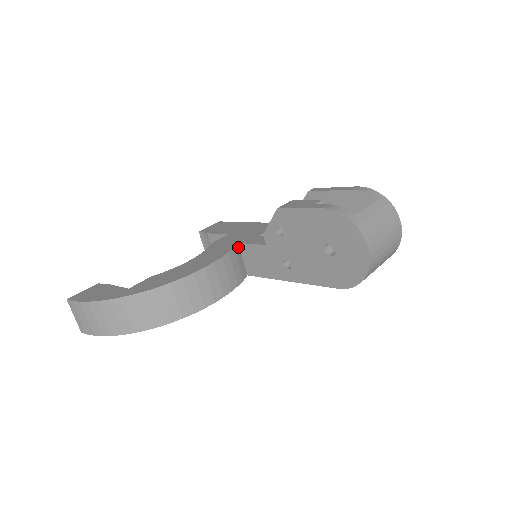
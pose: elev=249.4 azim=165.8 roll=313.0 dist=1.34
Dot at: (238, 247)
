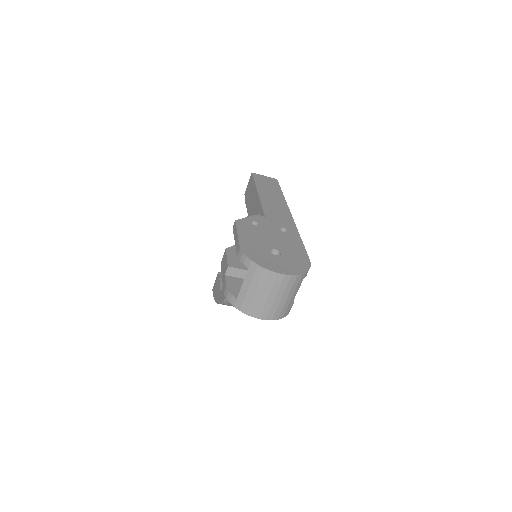
Dot at: occluded
